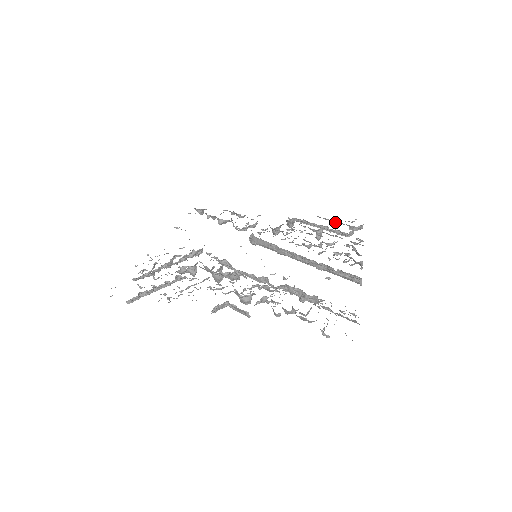
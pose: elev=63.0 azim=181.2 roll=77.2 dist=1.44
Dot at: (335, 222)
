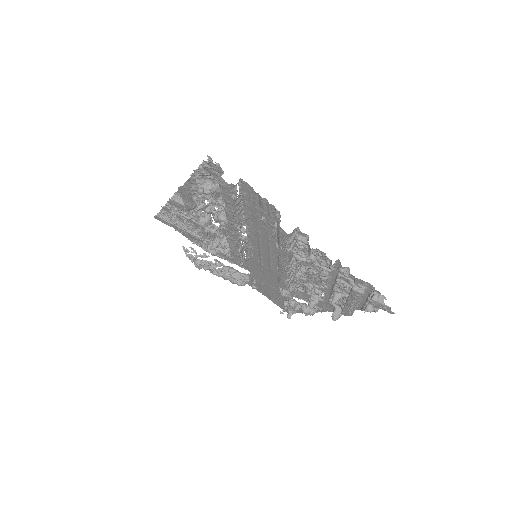
Dot at: (367, 305)
